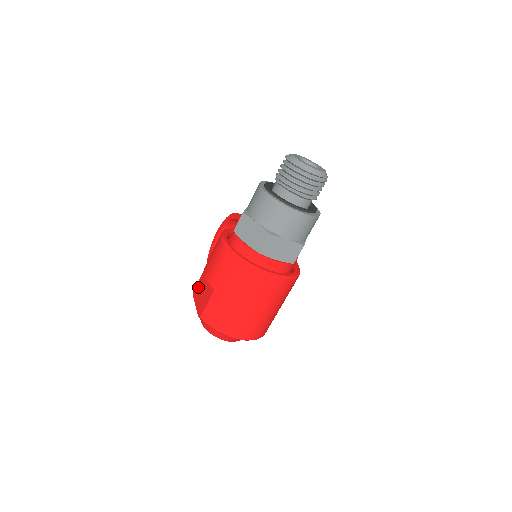
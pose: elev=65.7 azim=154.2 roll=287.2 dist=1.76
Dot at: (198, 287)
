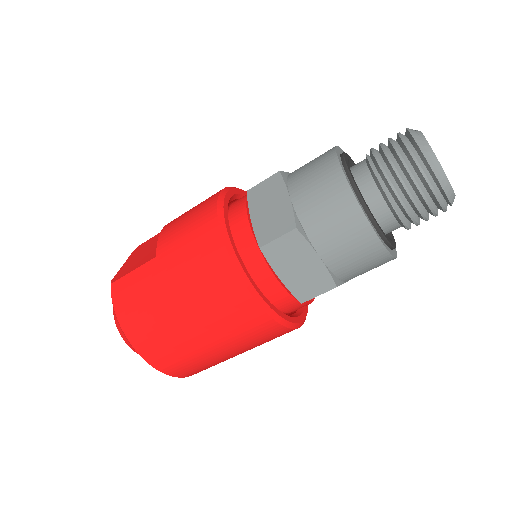
Dot at: (147, 243)
